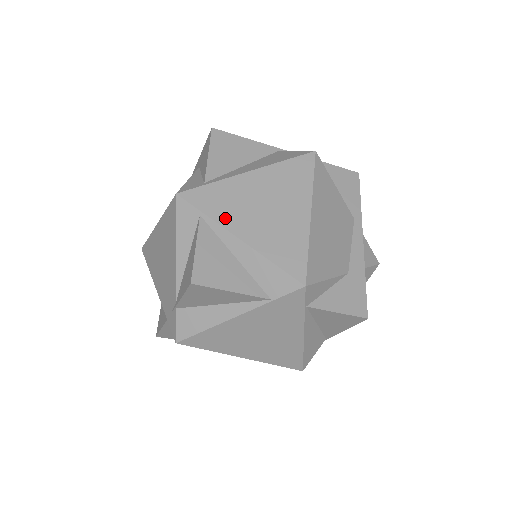
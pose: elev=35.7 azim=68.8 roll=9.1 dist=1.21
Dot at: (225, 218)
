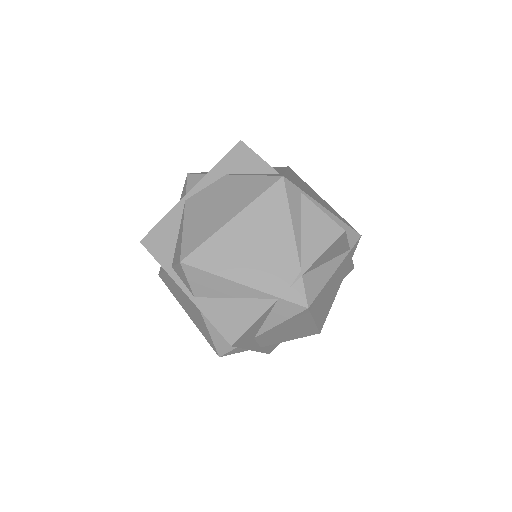
Dot at: (311, 195)
